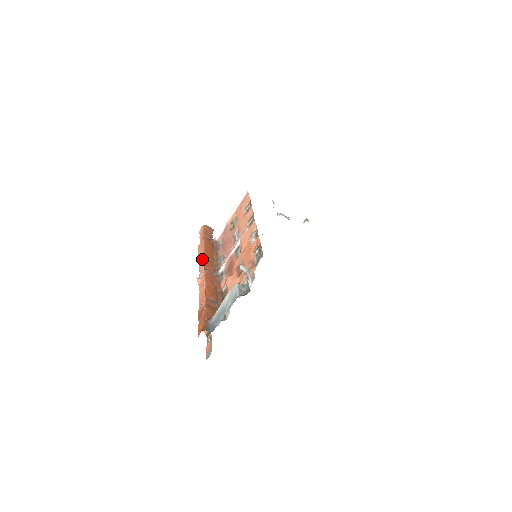
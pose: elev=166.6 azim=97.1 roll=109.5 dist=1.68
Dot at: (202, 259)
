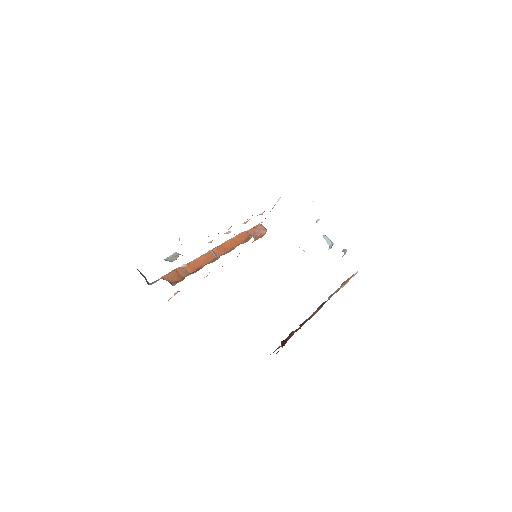
Dot at: occluded
